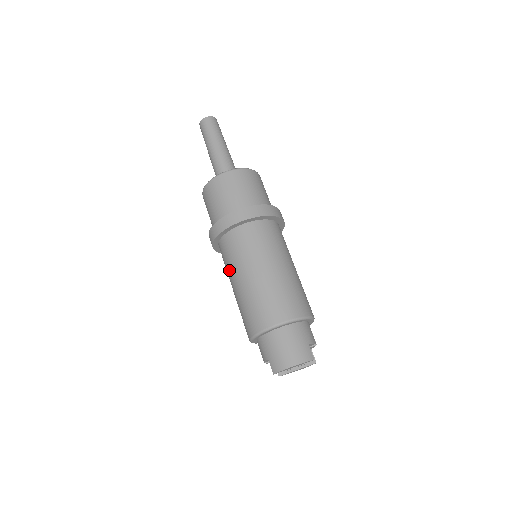
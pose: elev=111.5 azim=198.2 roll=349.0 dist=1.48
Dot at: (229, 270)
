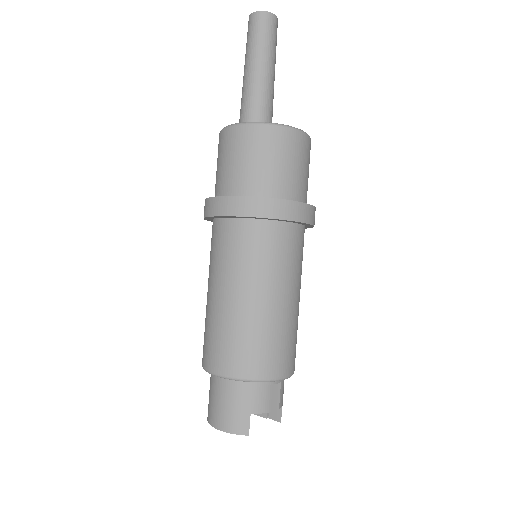
Dot at: occluded
